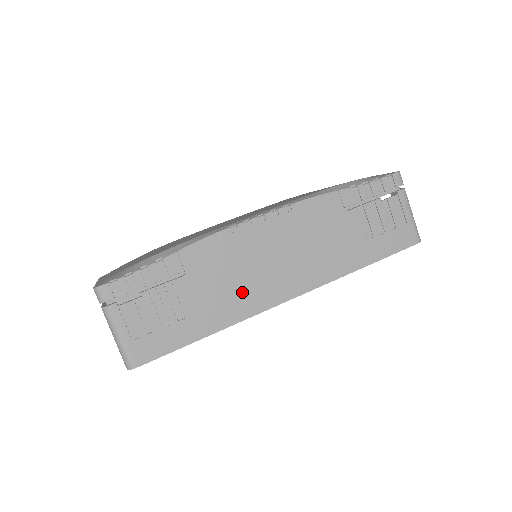
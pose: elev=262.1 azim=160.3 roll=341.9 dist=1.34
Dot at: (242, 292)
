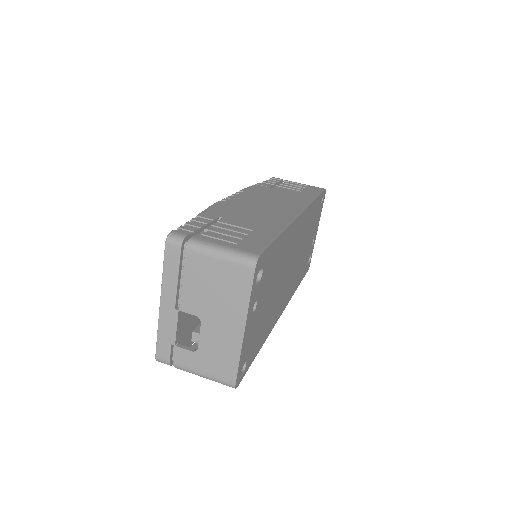
Dot at: (269, 216)
